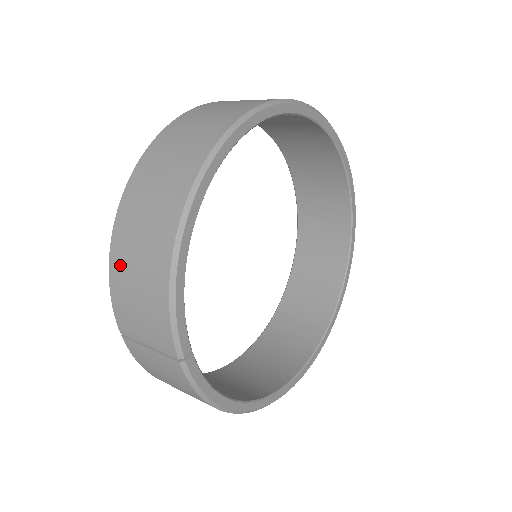
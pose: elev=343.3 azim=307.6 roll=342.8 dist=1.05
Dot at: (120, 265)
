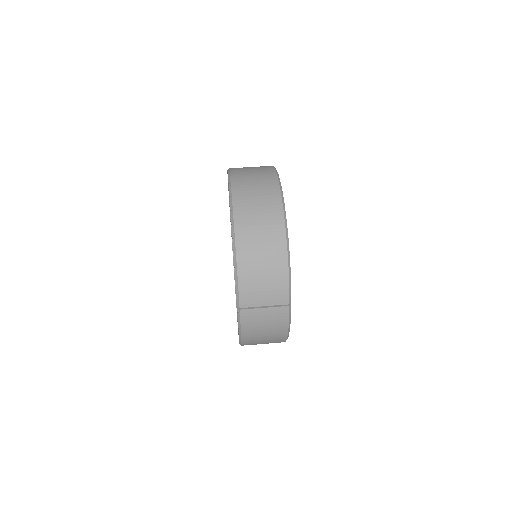
Dot at: (247, 264)
